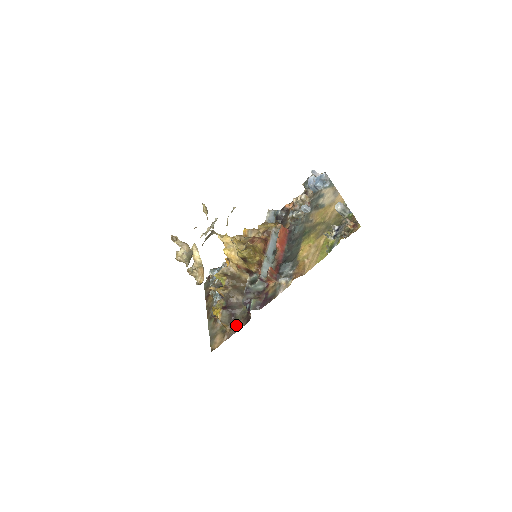
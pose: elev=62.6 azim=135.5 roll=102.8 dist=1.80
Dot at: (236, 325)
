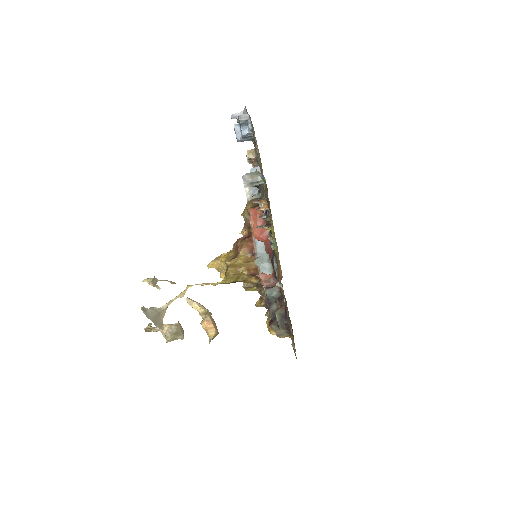
Dot at: (292, 334)
